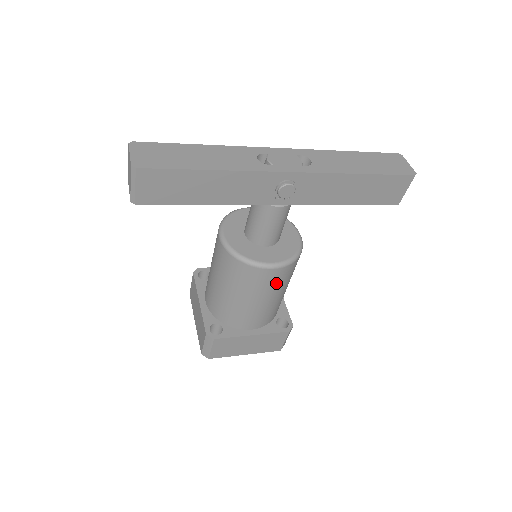
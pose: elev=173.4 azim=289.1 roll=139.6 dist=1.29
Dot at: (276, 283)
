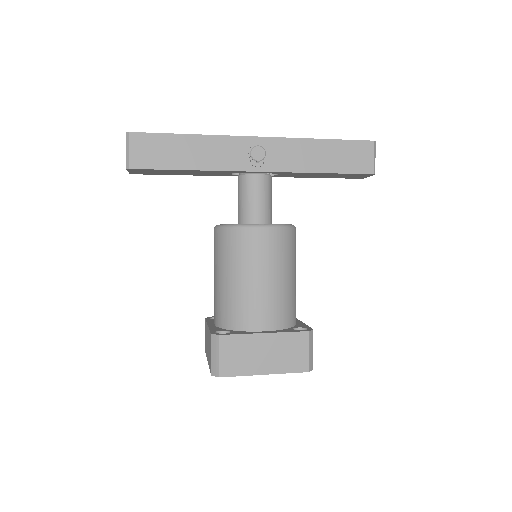
Dot at: (272, 252)
